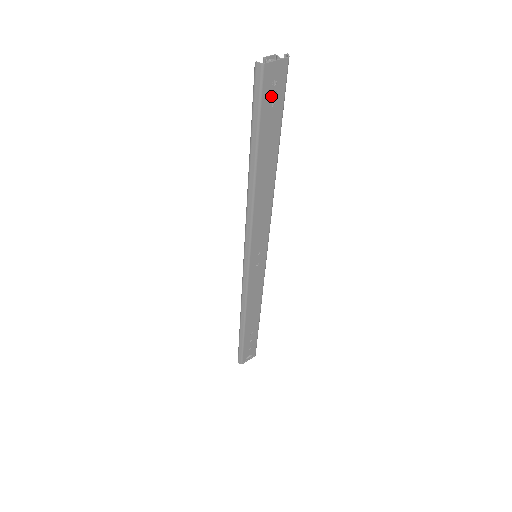
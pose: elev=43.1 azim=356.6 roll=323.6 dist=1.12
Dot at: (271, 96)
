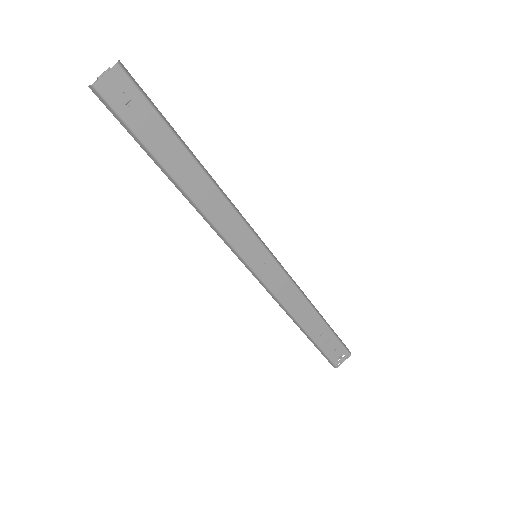
Dot at: (129, 106)
